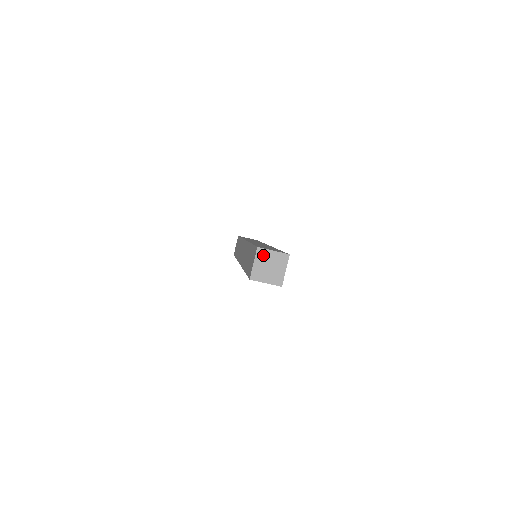
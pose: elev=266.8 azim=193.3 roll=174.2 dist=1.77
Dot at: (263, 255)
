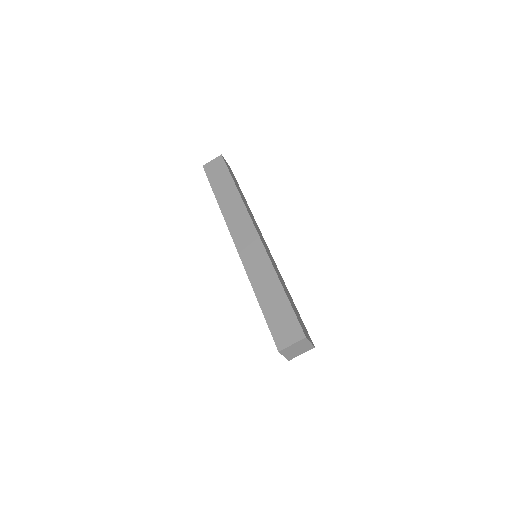
Dot at: (303, 342)
